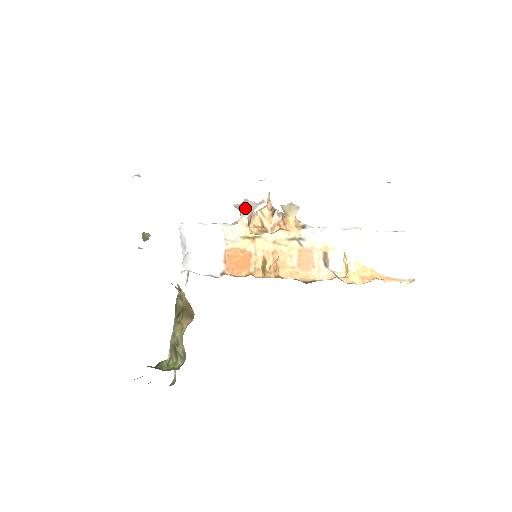
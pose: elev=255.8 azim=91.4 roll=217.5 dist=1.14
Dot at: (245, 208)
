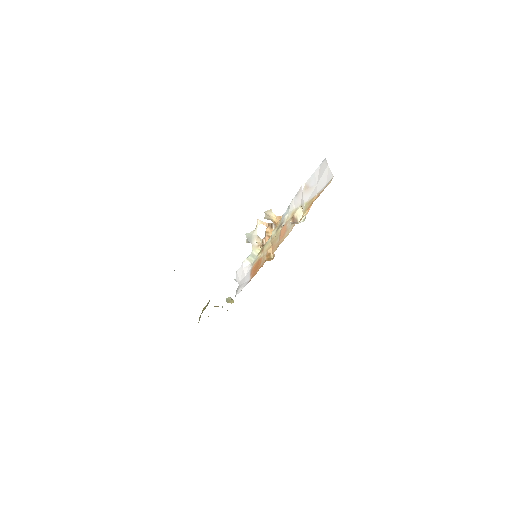
Dot at: (250, 239)
